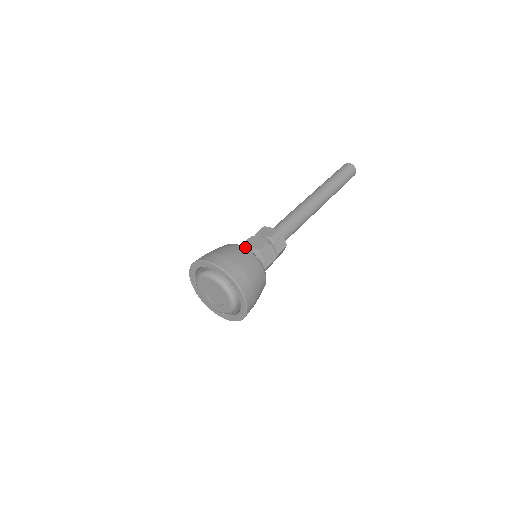
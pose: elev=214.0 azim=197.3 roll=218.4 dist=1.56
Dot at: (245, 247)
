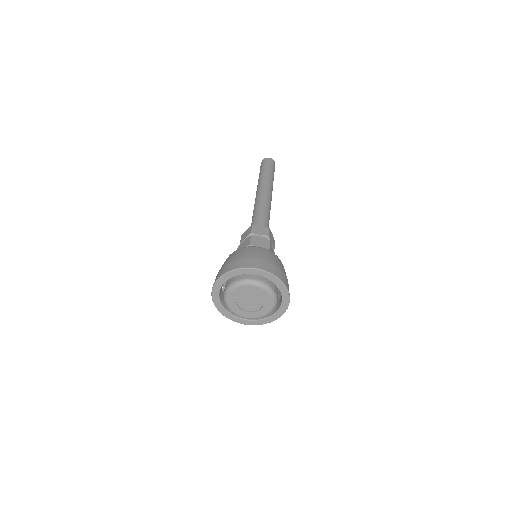
Dot at: occluded
